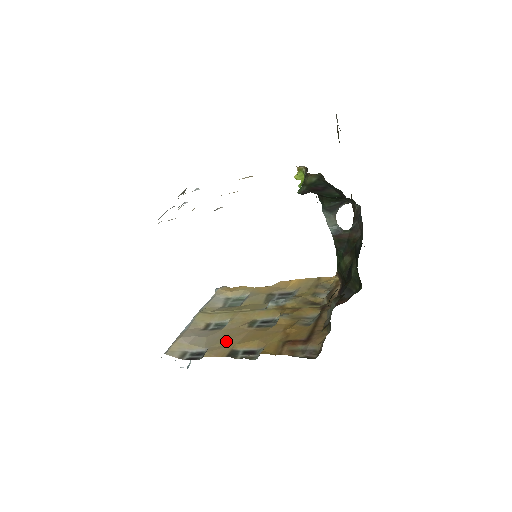
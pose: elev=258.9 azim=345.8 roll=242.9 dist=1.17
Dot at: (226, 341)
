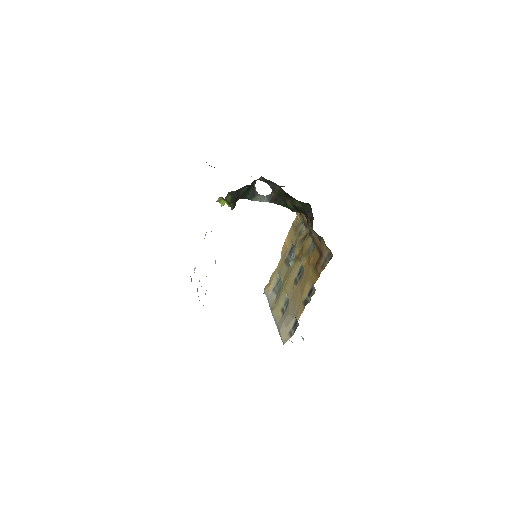
Dot at: (297, 303)
